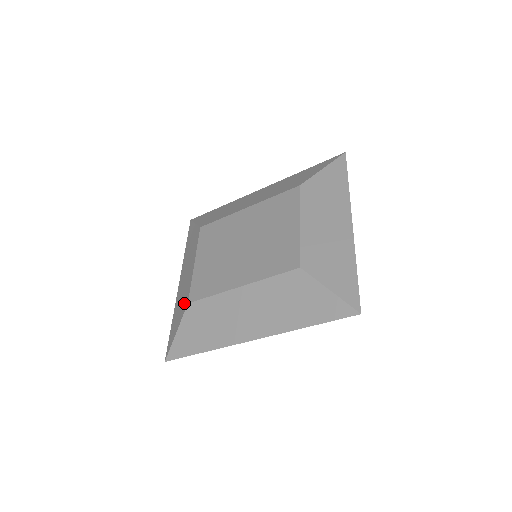
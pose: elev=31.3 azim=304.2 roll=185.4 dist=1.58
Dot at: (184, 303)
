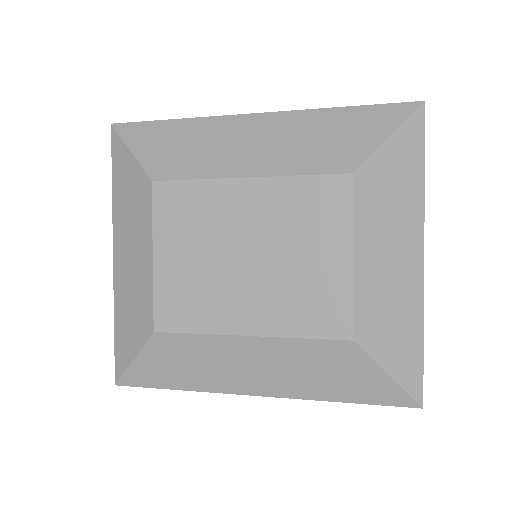
Dot at: (142, 321)
